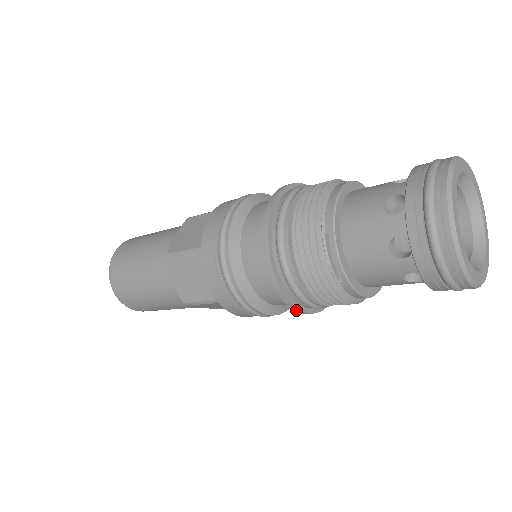
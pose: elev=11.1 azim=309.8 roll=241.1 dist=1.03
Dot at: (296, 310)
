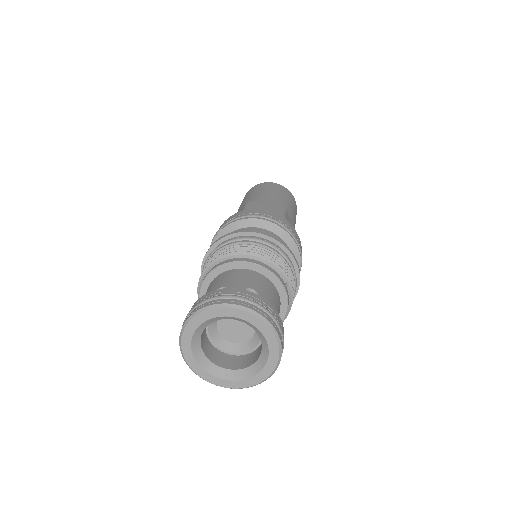
Dot at: occluded
